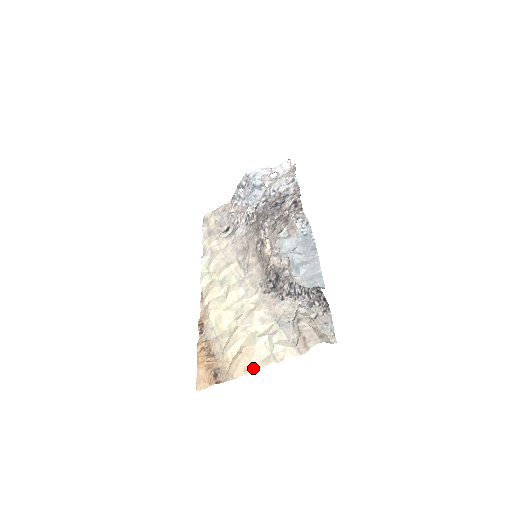
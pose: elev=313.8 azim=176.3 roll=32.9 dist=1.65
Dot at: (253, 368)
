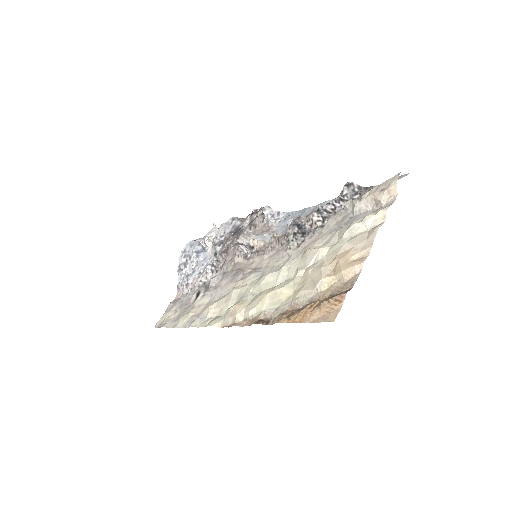
Dot at: (367, 247)
